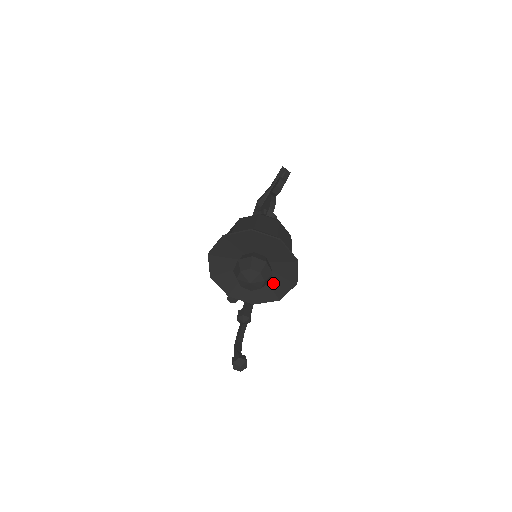
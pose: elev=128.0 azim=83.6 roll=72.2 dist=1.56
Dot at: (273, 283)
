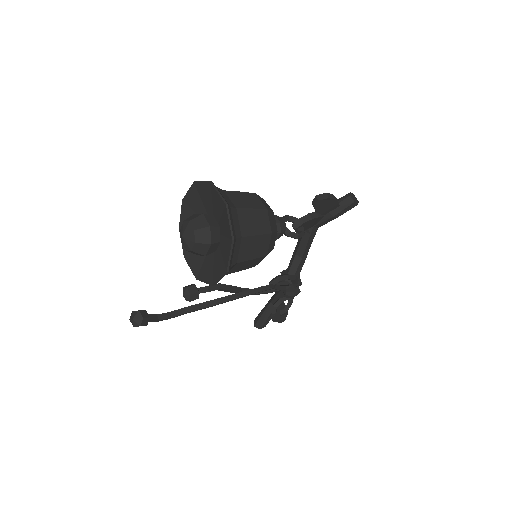
Dot at: (216, 262)
